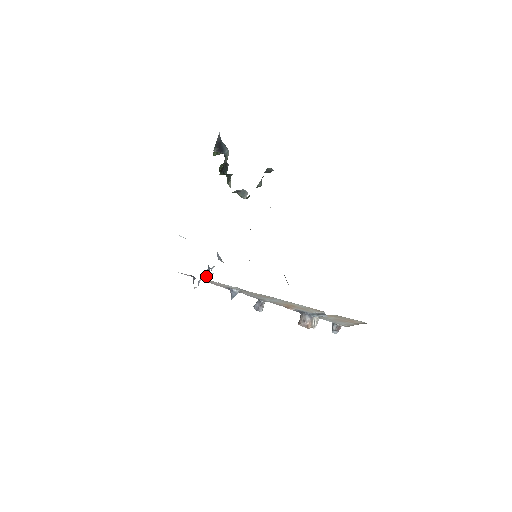
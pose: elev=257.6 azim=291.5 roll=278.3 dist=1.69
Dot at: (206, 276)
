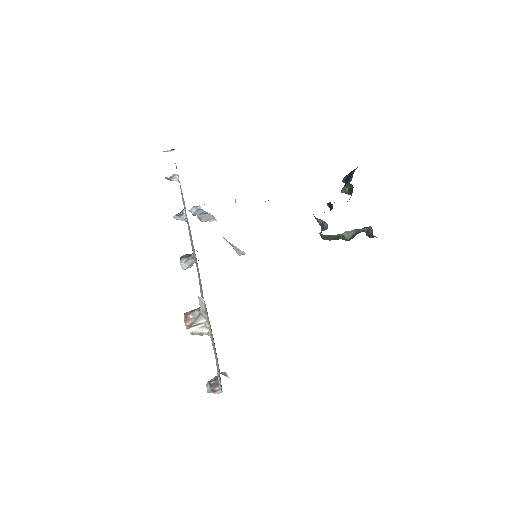
Dot at: (195, 206)
